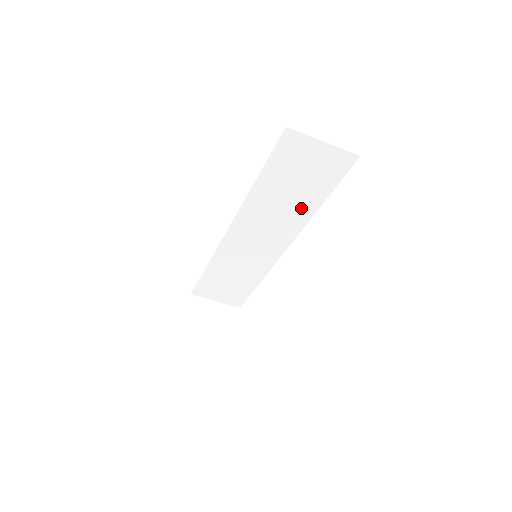
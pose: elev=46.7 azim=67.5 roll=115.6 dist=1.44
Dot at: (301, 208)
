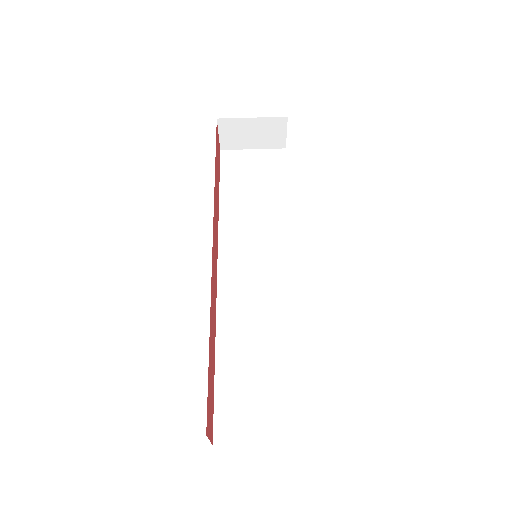
Dot at: (274, 209)
